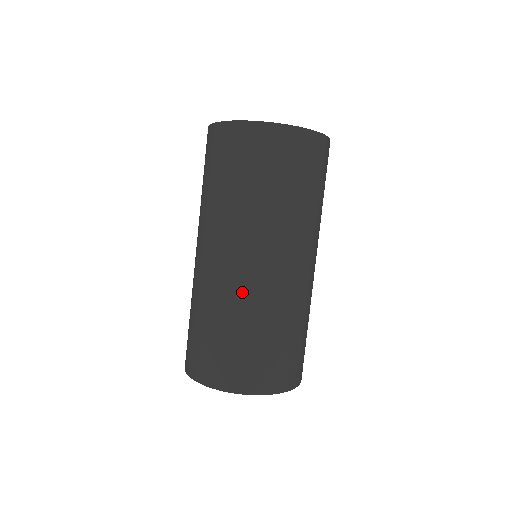
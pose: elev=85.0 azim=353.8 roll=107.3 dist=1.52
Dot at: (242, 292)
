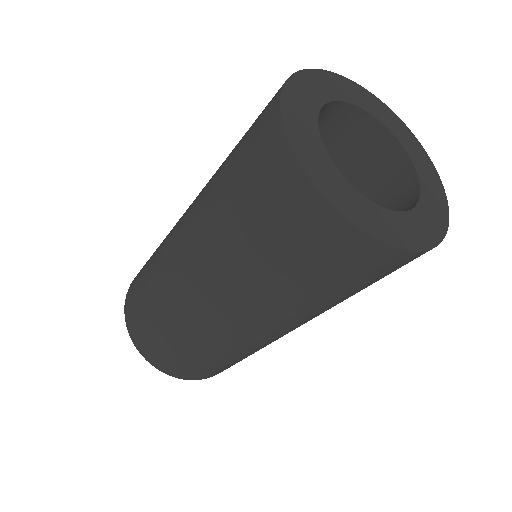
Dot at: (181, 308)
